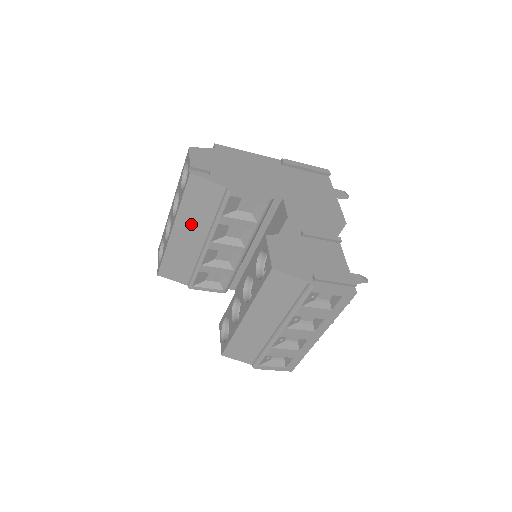
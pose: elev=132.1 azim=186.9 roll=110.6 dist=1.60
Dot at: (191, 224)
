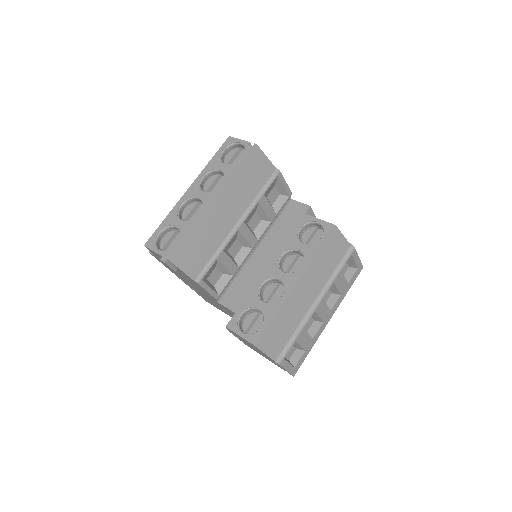
Dot at: (234, 198)
